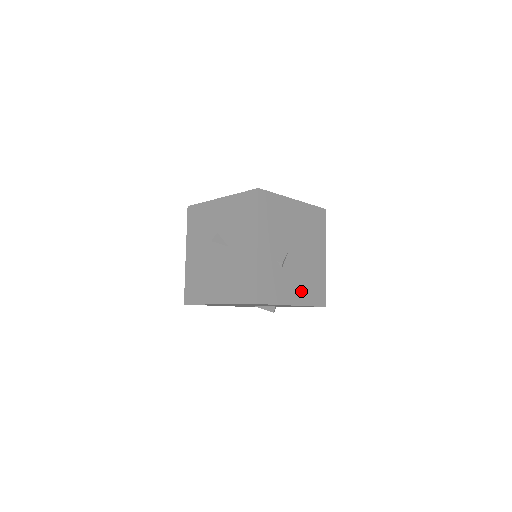
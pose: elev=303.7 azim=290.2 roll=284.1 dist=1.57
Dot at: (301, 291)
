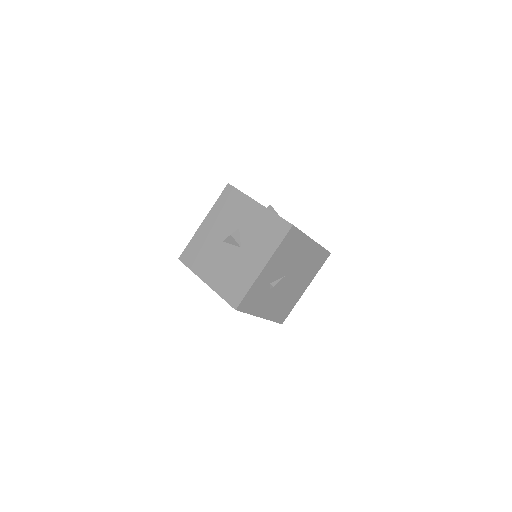
Dot at: (272, 309)
